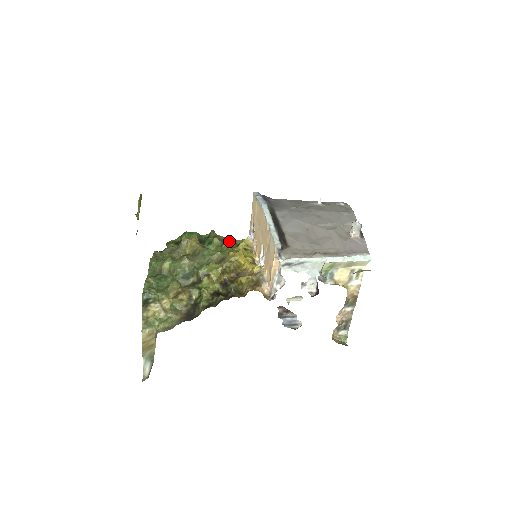
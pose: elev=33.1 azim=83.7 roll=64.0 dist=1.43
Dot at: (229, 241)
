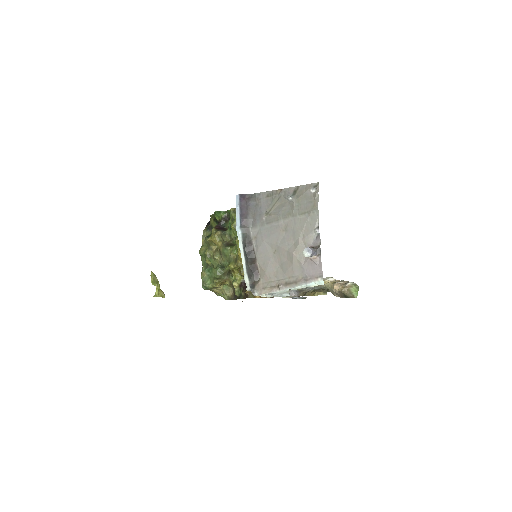
Dot at: occluded
